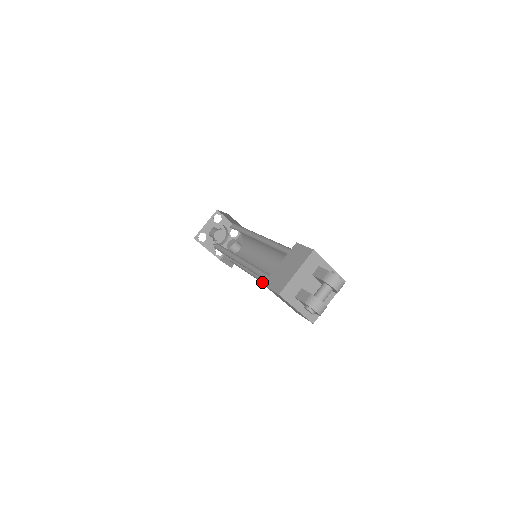
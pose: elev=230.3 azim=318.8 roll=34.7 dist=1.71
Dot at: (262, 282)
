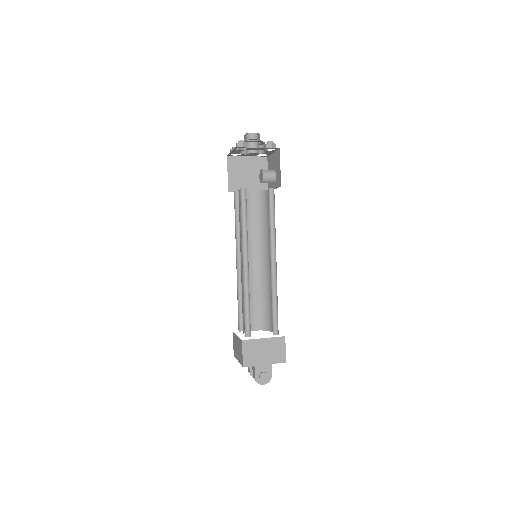
Dot at: occluded
